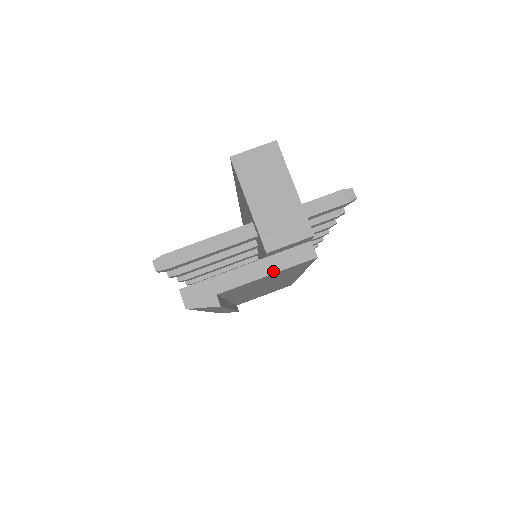
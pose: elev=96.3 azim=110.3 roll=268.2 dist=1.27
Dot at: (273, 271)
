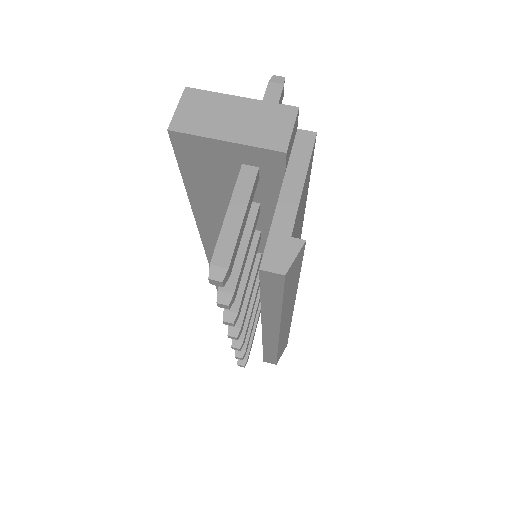
Dot at: (303, 174)
